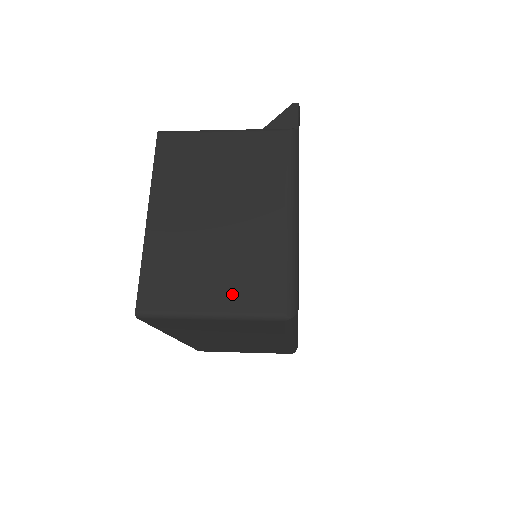
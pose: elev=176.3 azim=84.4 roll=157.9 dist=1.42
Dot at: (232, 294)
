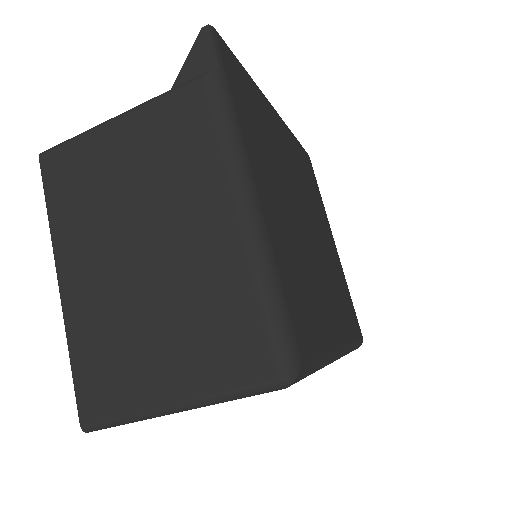
Dot at: (195, 368)
